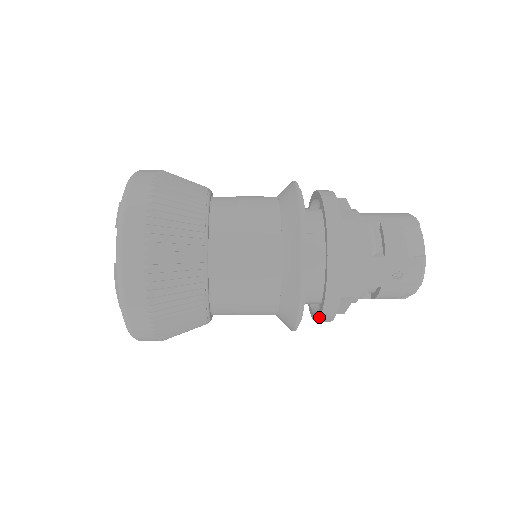
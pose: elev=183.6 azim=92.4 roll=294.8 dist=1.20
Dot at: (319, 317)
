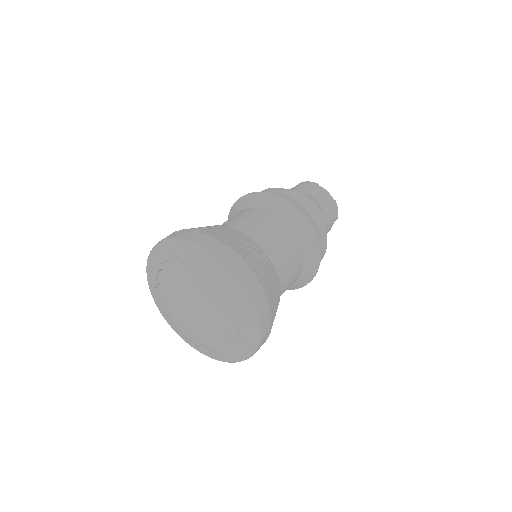
Dot at: occluded
